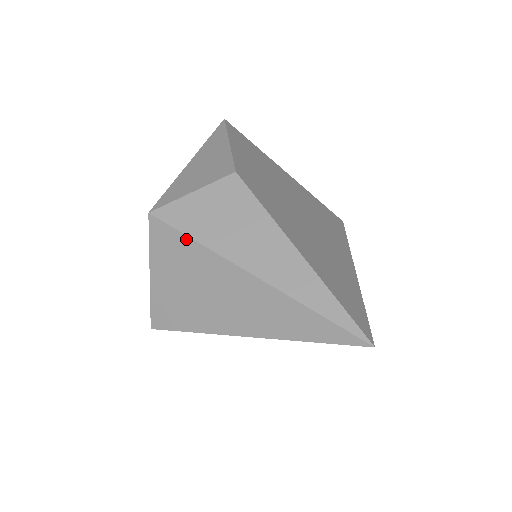
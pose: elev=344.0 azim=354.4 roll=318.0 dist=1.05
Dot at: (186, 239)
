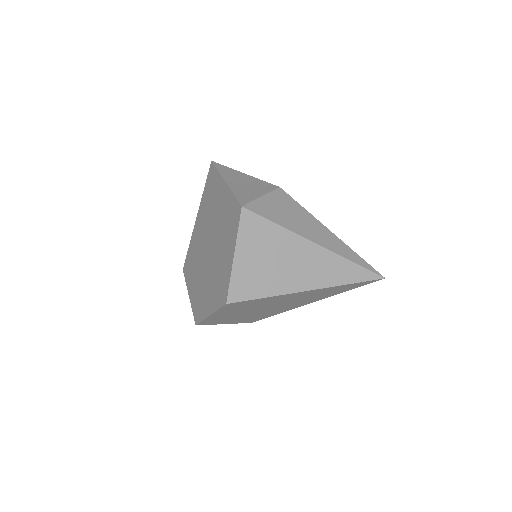
Dot at: (272, 225)
